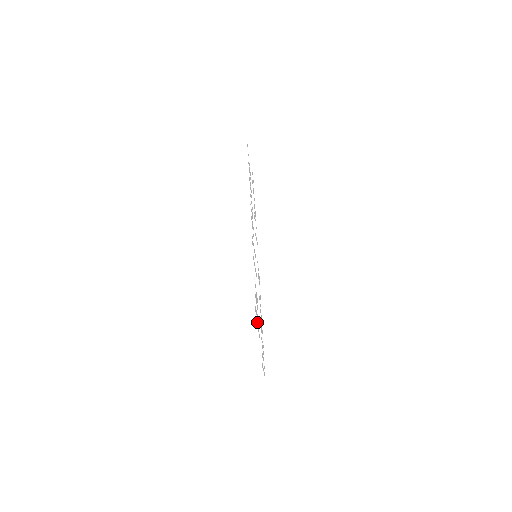
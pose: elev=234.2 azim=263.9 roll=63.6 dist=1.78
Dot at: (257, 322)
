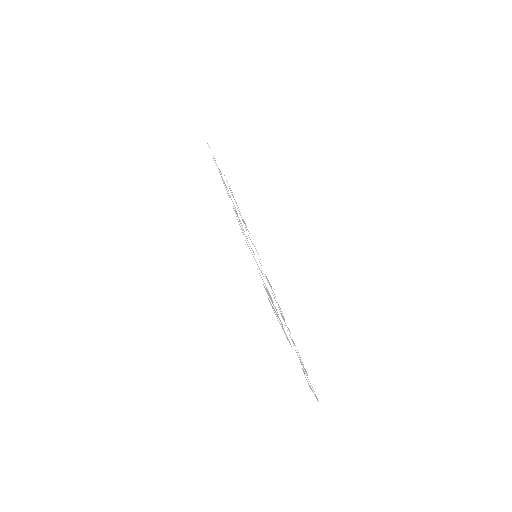
Dot at: (278, 320)
